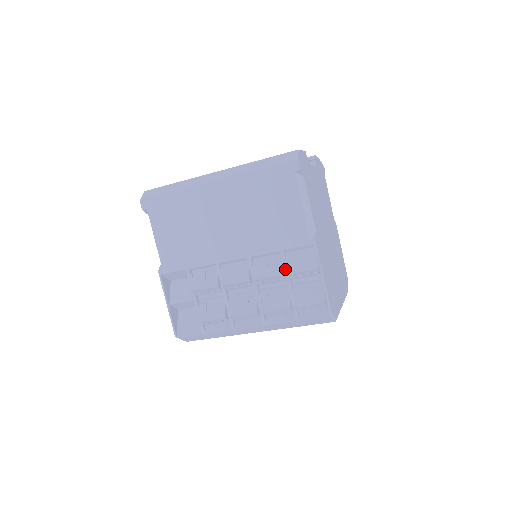
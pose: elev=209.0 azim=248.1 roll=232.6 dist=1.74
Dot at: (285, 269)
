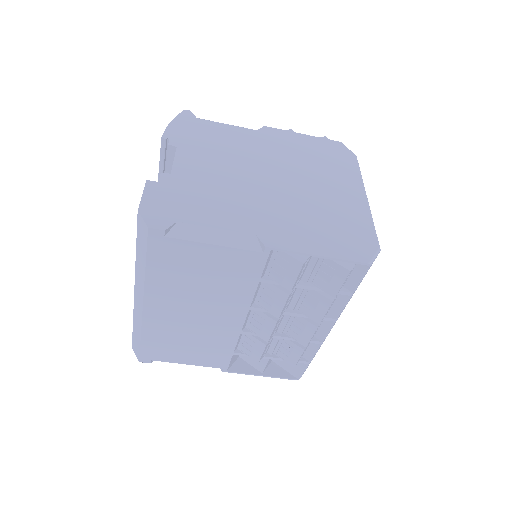
Dot at: occluded
